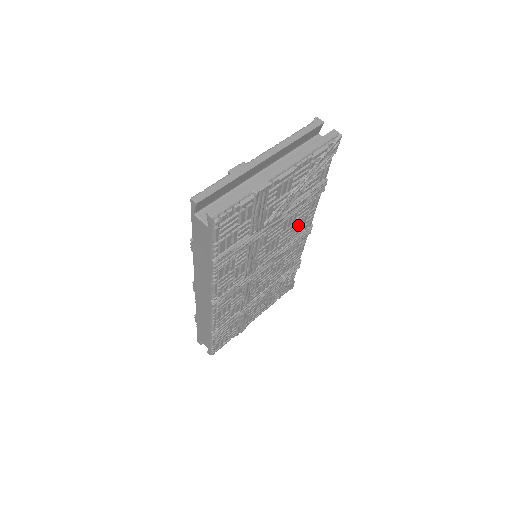
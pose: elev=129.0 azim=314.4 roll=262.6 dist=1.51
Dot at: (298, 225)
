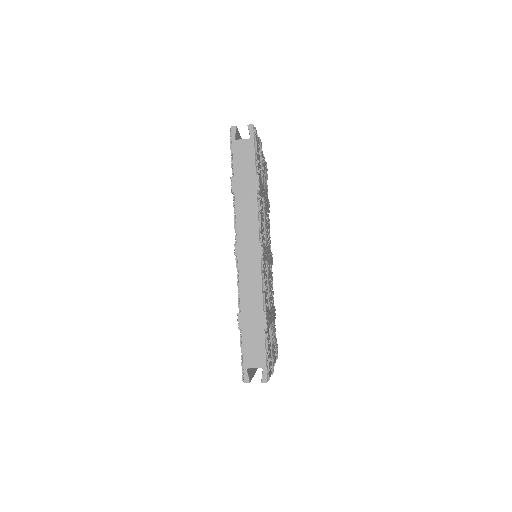
Dot at: occluded
